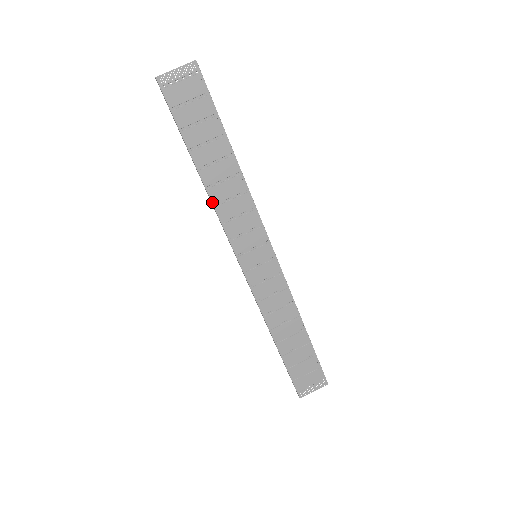
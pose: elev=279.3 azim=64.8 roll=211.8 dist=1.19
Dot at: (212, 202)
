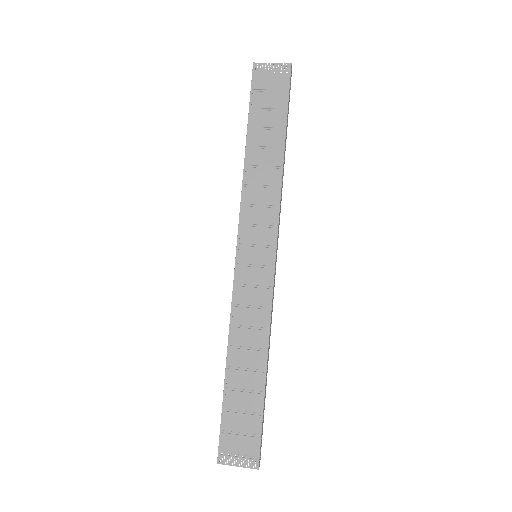
Dot at: (243, 181)
